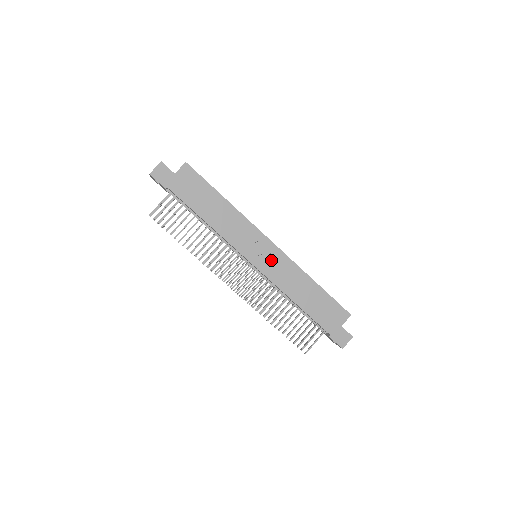
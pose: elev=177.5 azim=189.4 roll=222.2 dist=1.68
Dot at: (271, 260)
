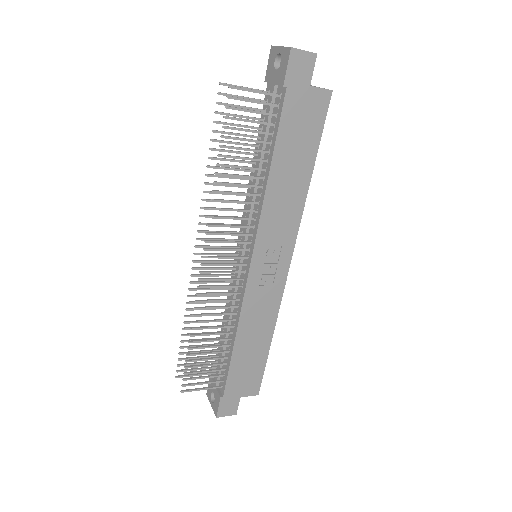
Dot at: (268, 280)
